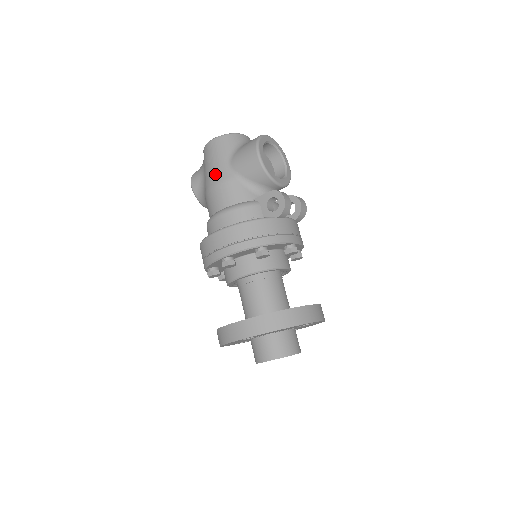
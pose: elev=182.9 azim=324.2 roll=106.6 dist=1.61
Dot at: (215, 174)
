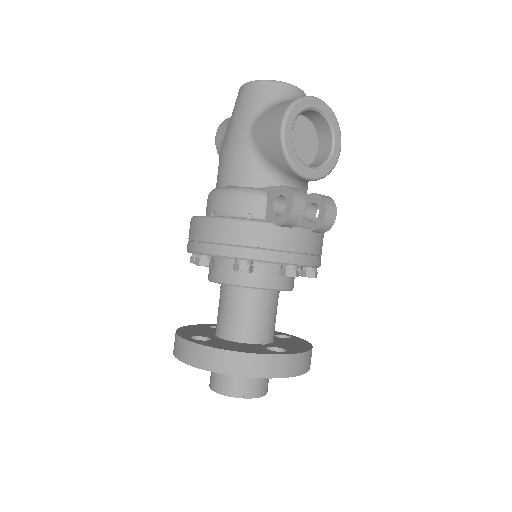
Dot at: (231, 135)
